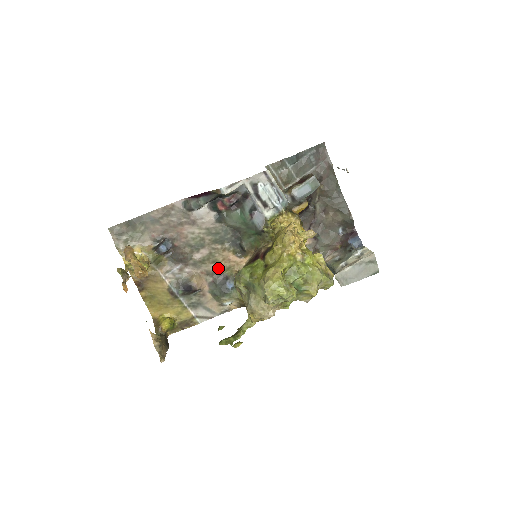
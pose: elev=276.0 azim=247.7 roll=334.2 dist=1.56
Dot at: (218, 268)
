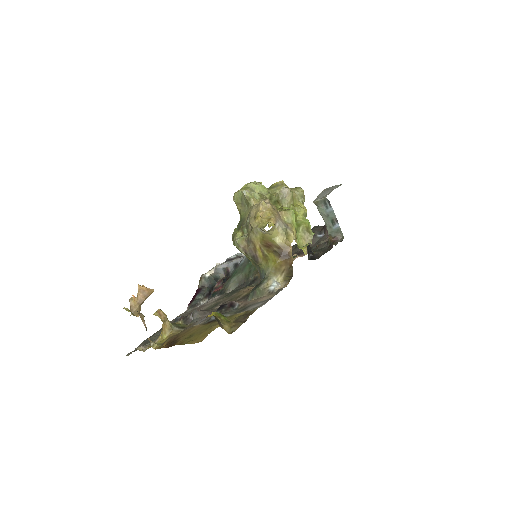
Dot at: (245, 295)
